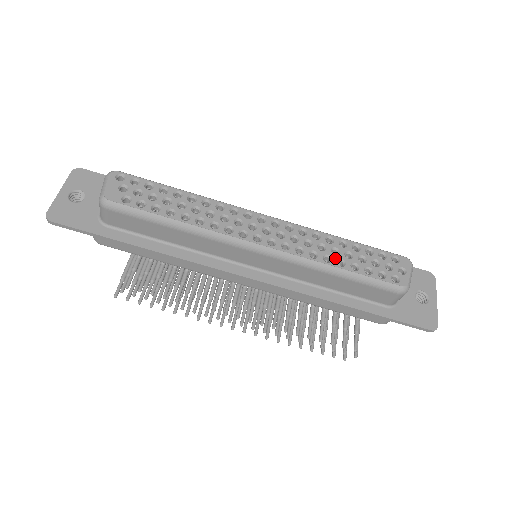
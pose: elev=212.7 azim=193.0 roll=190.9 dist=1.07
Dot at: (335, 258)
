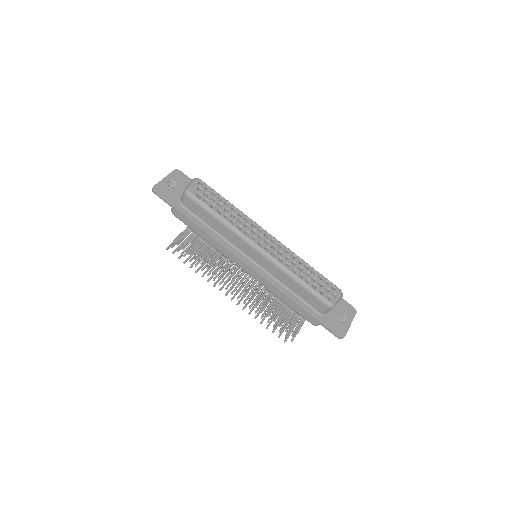
Dot at: (299, 272)
